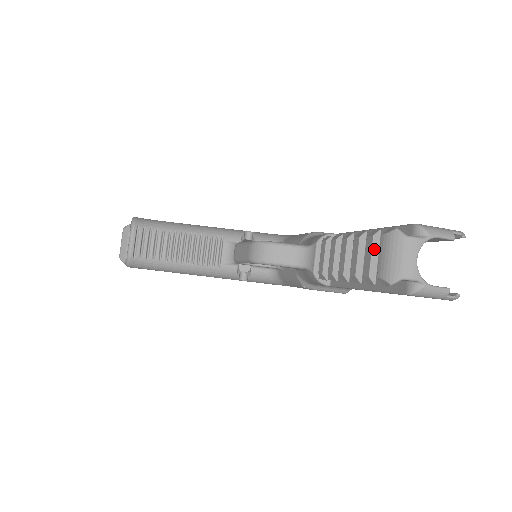
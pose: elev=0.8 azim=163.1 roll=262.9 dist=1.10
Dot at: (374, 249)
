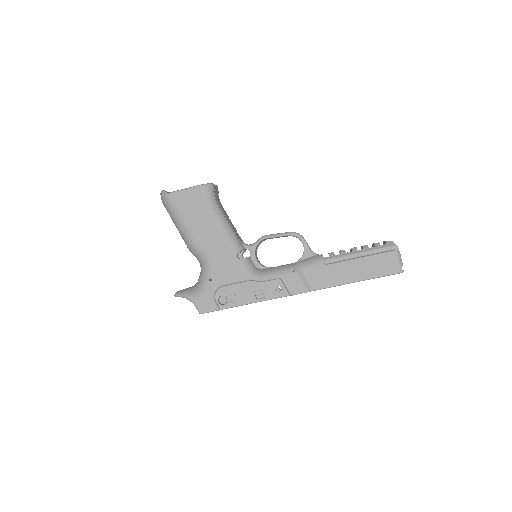
Dot at: occluded
